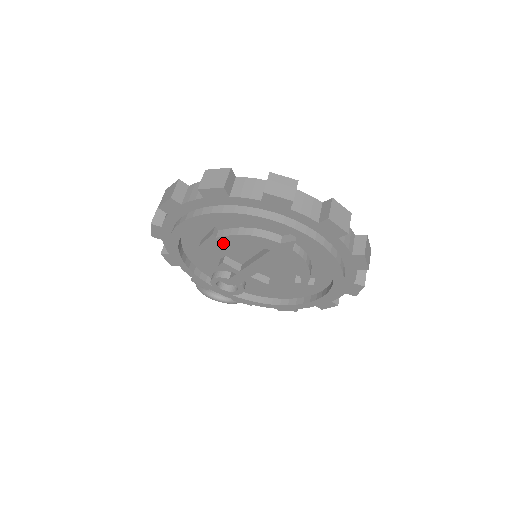
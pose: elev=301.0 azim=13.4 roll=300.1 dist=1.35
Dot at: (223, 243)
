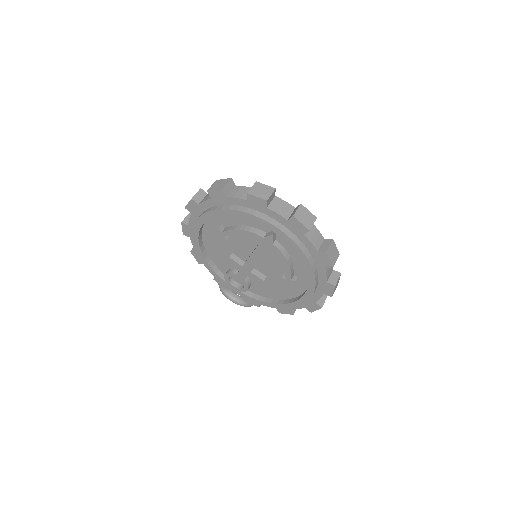
Dot at: (229, 240)
